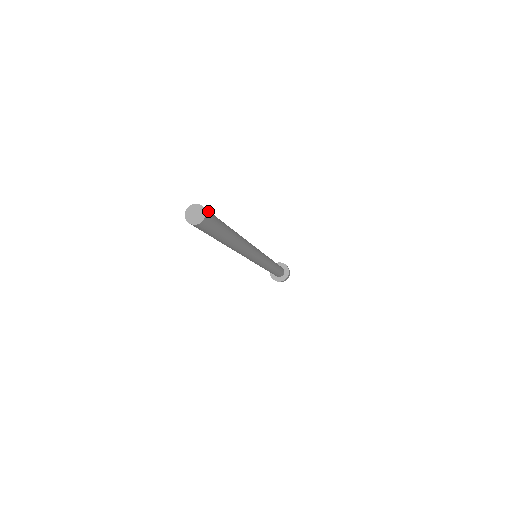
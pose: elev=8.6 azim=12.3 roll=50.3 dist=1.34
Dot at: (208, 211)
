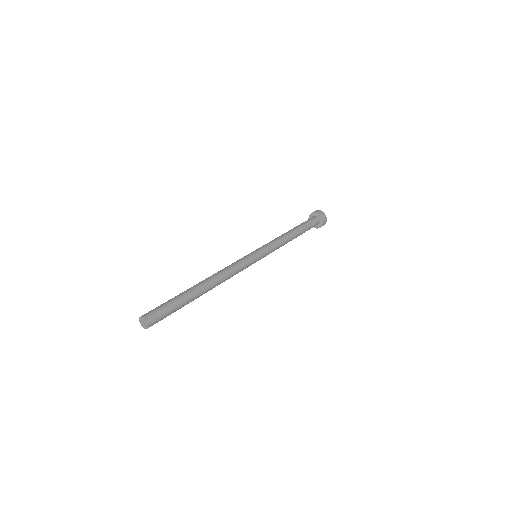
Dot at: (155, 322)
